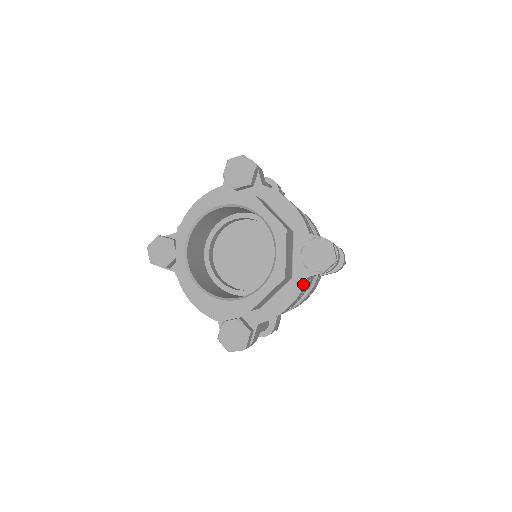
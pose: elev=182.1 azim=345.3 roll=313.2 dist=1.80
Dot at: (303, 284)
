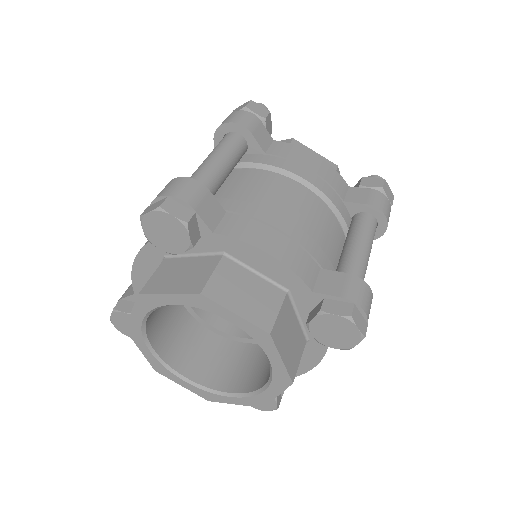
Dot at: (325, 346)
